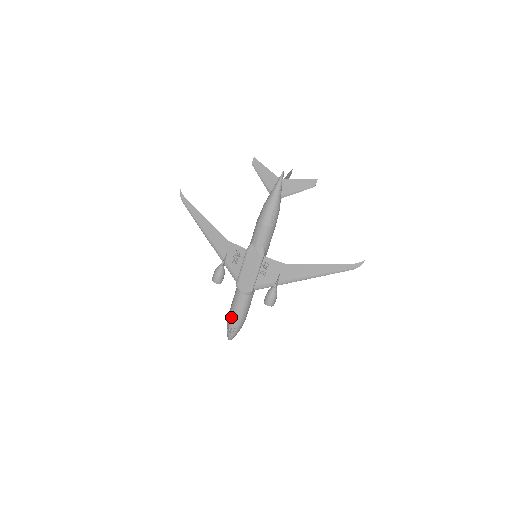
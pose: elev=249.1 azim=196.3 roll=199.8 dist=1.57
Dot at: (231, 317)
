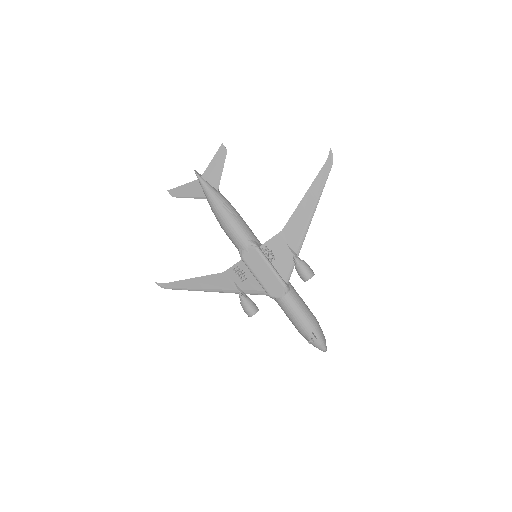
Dot at: (300, 329)
